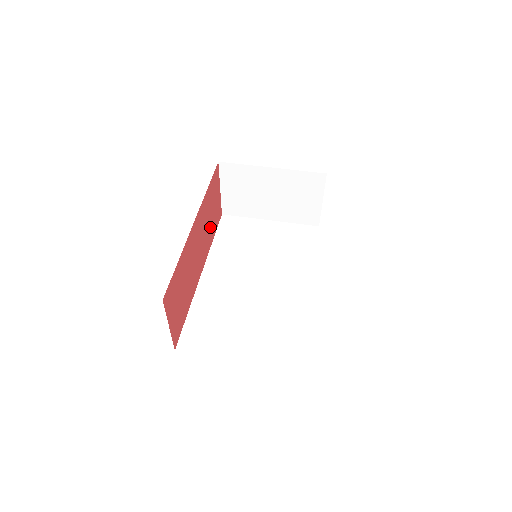
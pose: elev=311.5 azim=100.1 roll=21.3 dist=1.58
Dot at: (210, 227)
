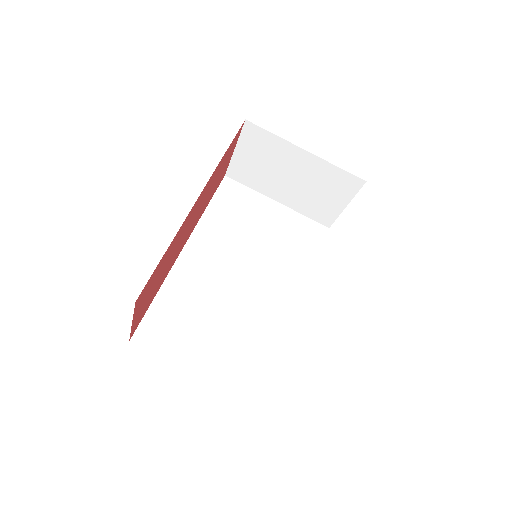
Dot at: (210, 194)
